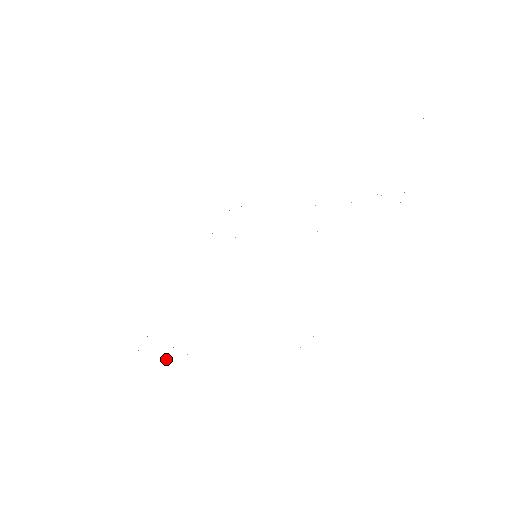
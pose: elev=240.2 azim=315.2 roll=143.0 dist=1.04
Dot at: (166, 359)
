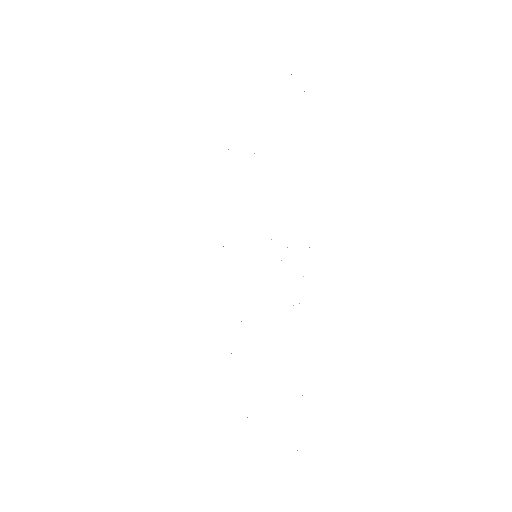
Dot at: occluded
